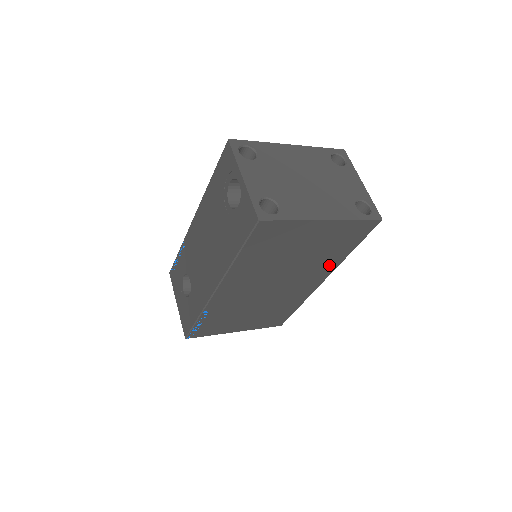
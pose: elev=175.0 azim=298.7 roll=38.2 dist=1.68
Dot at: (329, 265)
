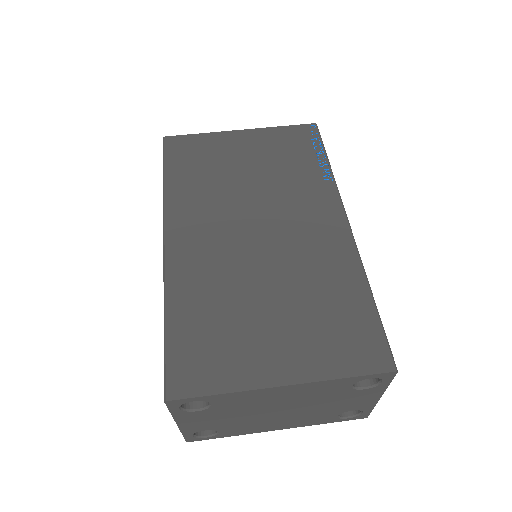
Dot at: occluded
